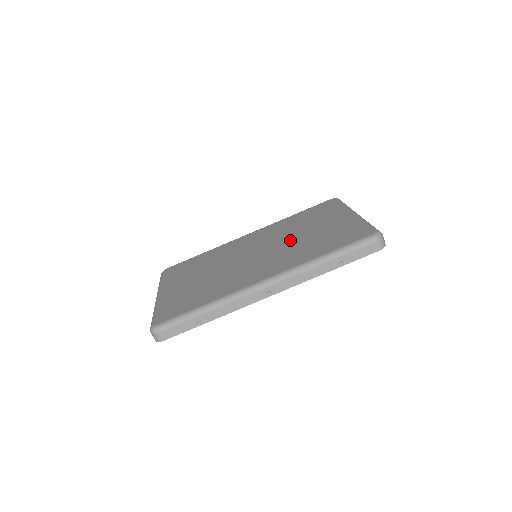
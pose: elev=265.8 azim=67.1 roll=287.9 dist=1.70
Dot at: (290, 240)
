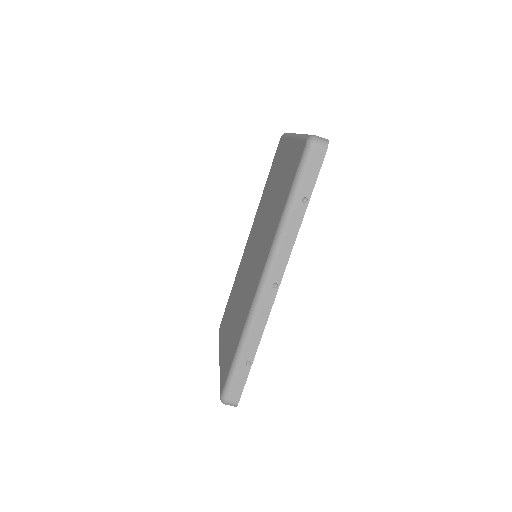
Dot at: (266, 216)
